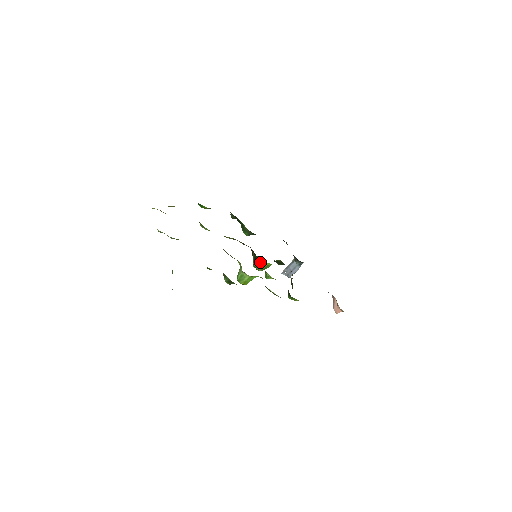
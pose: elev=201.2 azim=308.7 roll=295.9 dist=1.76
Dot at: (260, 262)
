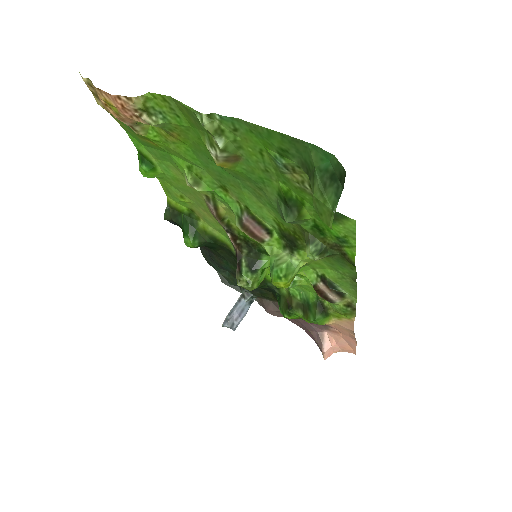
Dot at: (265, 265)
